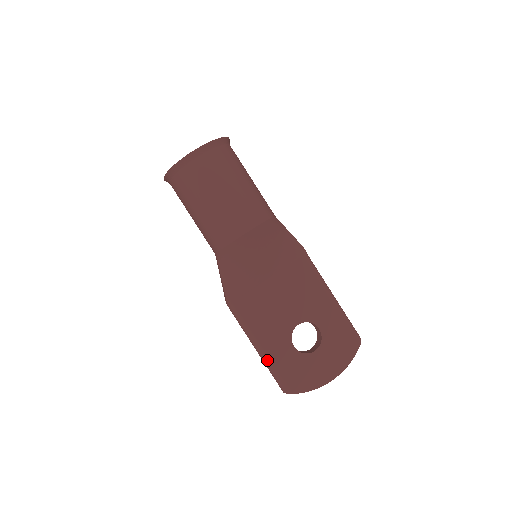
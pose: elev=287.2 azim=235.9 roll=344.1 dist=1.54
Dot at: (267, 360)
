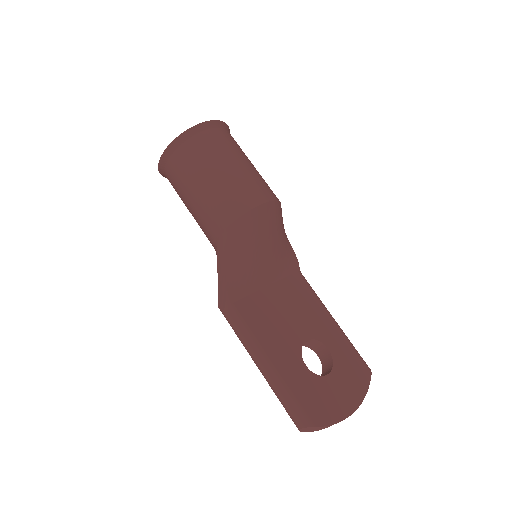
Dot at: (279, 379)
